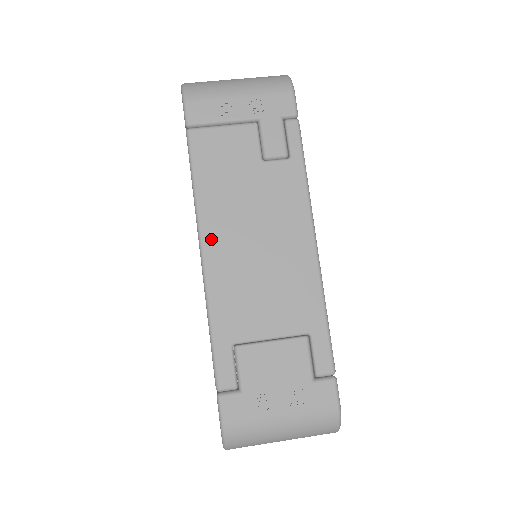
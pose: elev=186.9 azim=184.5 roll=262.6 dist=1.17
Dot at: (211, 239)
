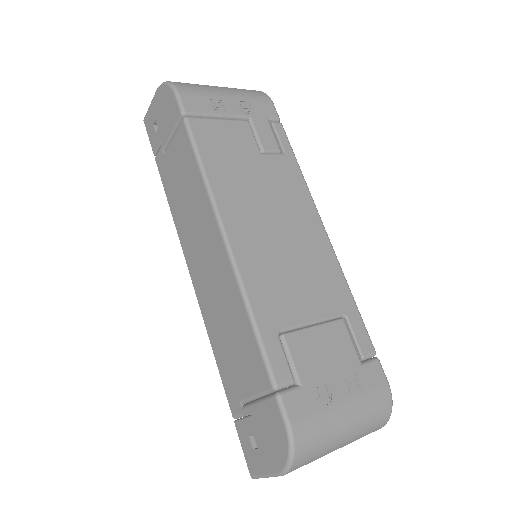
Dot at: (232, 222)
